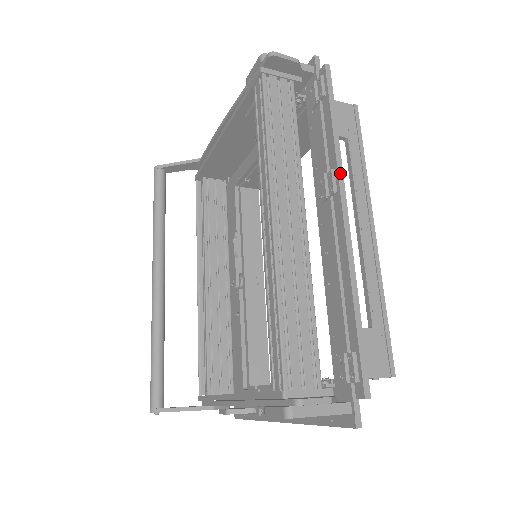
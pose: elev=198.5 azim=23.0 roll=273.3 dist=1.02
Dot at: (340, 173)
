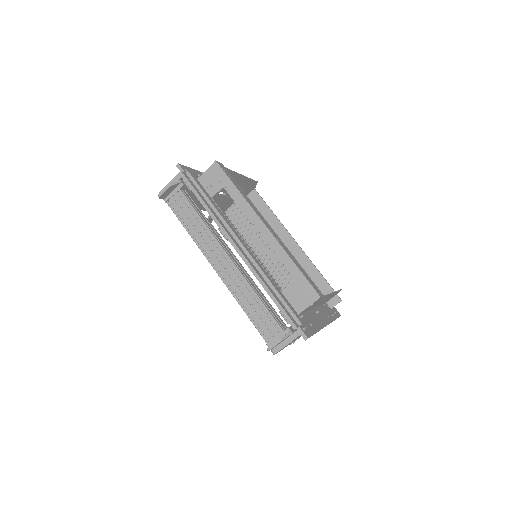
Dot at: (221, 228)
